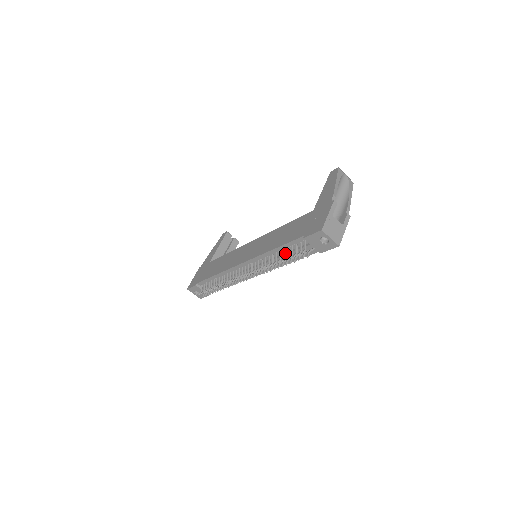
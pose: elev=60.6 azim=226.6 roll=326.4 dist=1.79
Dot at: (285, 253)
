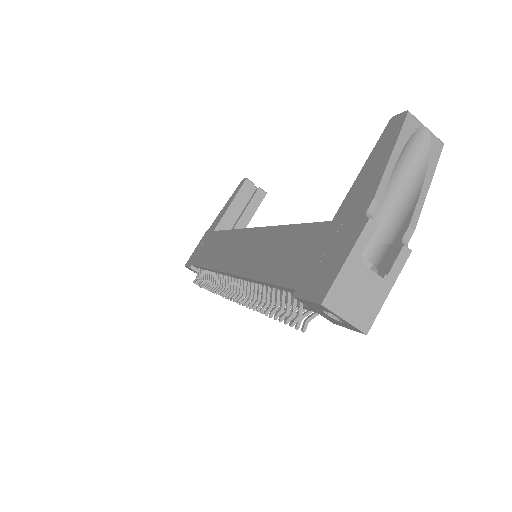
Dot at: occluded
